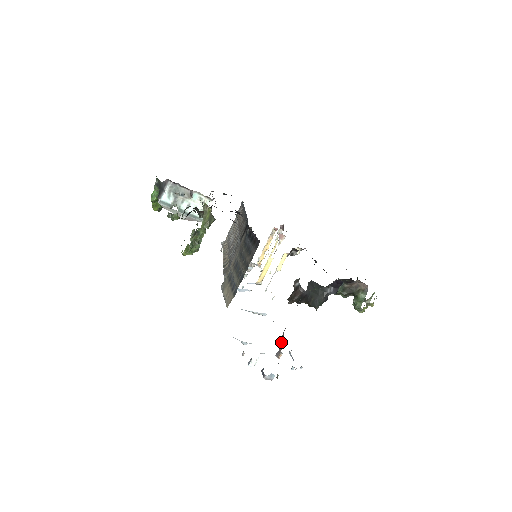
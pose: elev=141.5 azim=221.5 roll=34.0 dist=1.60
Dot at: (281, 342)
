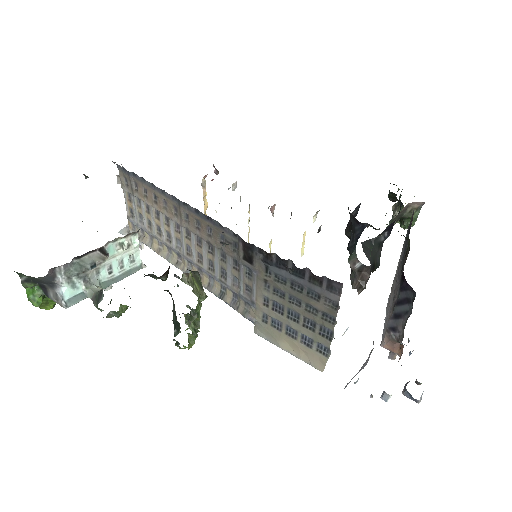
Dot at: (395, 347)
